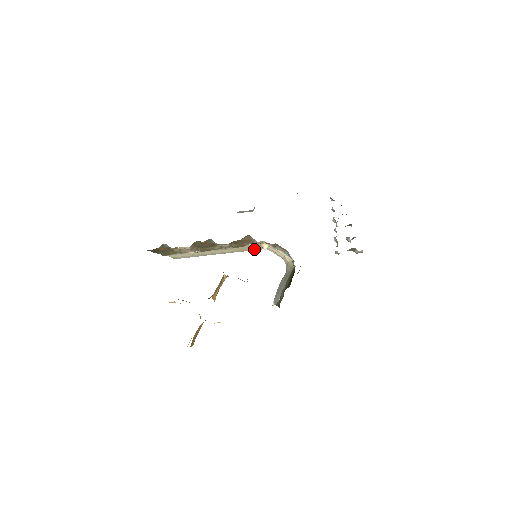
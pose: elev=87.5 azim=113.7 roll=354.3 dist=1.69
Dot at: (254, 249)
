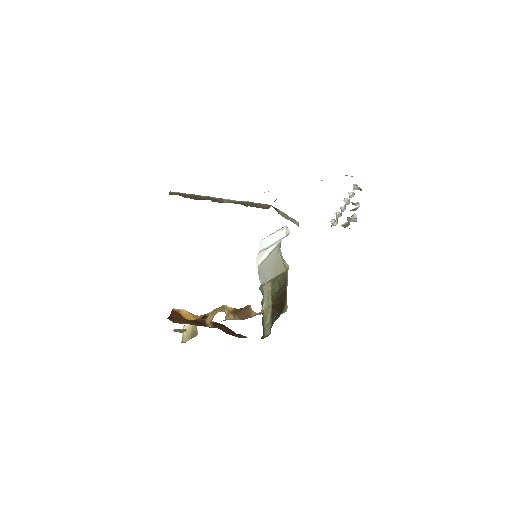
Dot at: occluded
